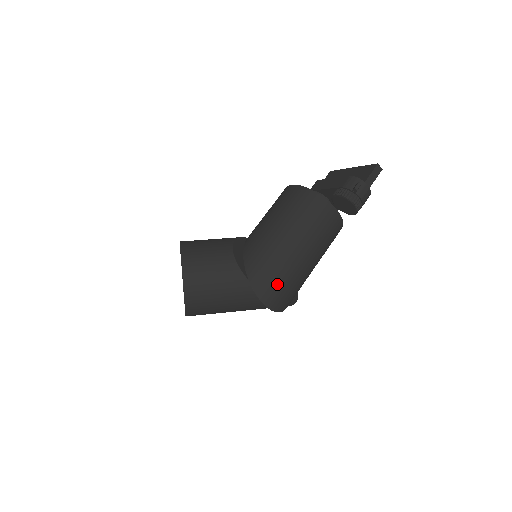
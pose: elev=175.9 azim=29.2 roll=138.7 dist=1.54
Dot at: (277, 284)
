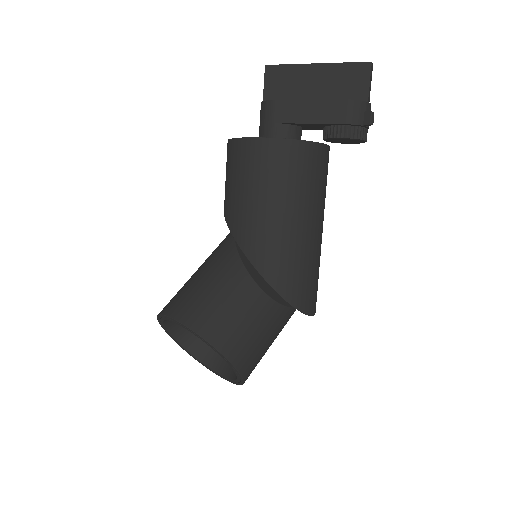
Dot at: (316, 285)
